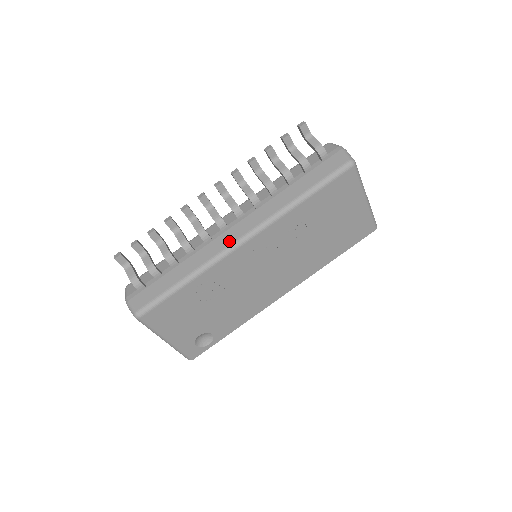
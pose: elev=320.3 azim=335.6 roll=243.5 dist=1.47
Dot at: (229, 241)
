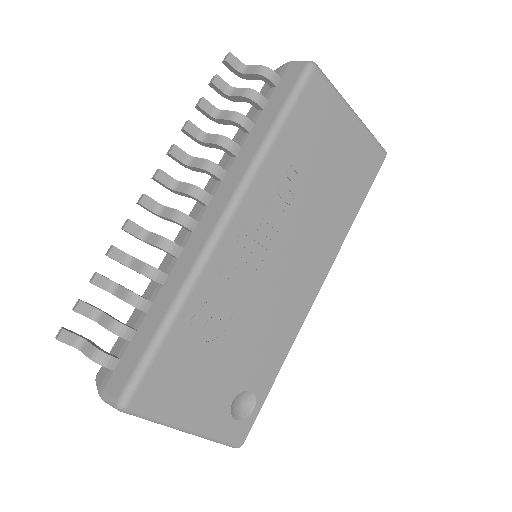
Dot at: (205, 235)
